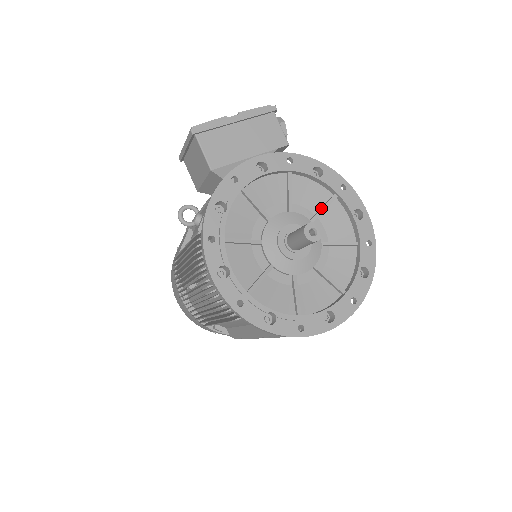
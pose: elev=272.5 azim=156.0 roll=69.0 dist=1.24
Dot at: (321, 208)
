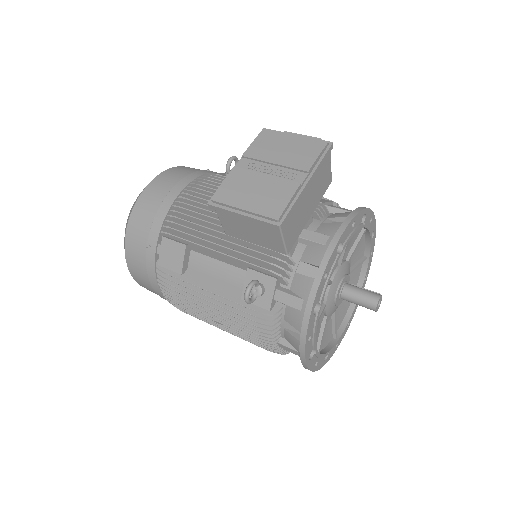
Dot at: (356, 247)
